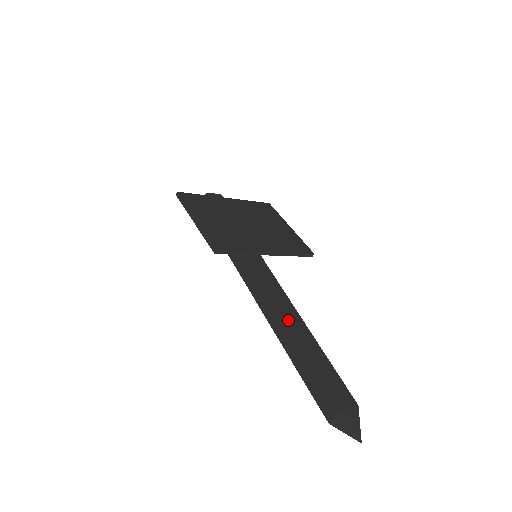
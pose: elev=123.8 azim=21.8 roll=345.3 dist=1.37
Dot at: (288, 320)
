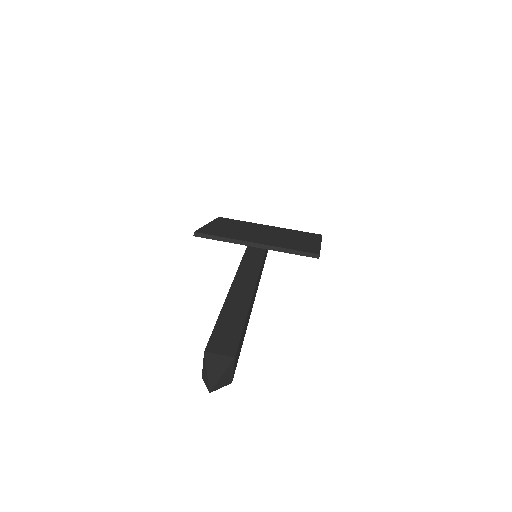
Dot at: (232, 290)
